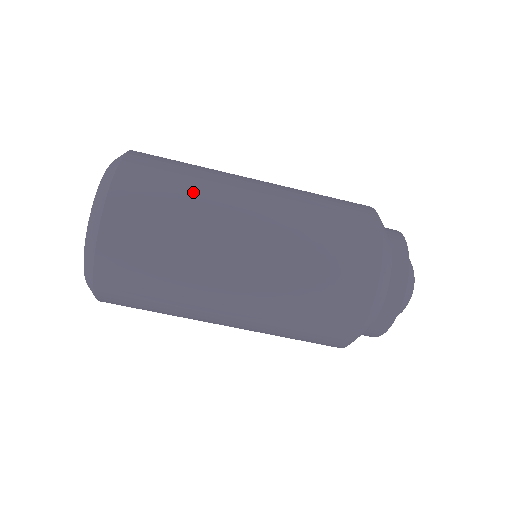
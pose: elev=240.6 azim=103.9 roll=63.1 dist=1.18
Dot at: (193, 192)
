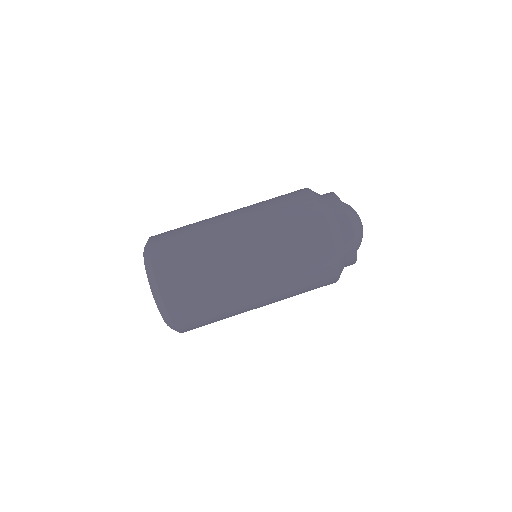
Dot at: occluded
